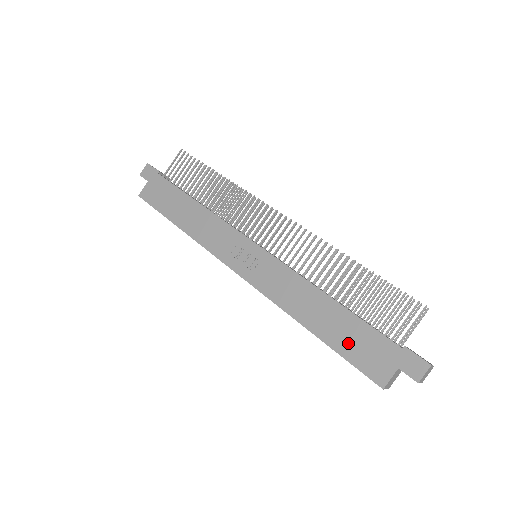
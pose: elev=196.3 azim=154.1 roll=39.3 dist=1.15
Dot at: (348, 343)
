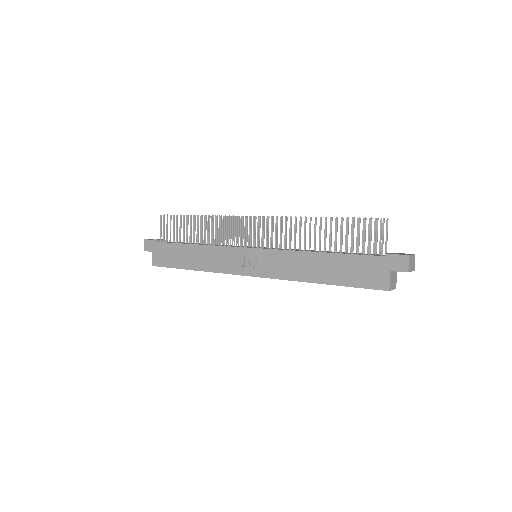
Dot at: (349, 275)
